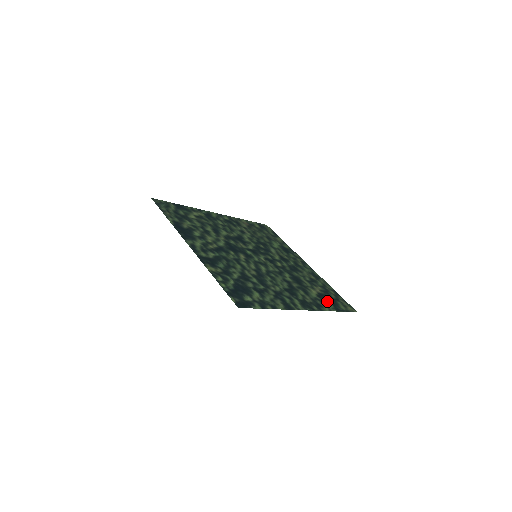
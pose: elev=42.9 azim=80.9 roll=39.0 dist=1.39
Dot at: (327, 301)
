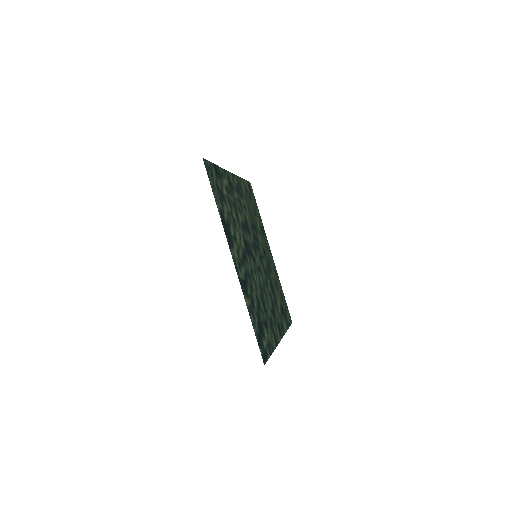
Dot at: (284, 315)
